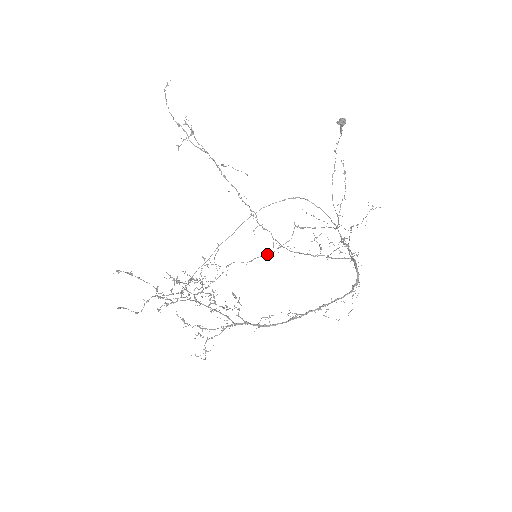
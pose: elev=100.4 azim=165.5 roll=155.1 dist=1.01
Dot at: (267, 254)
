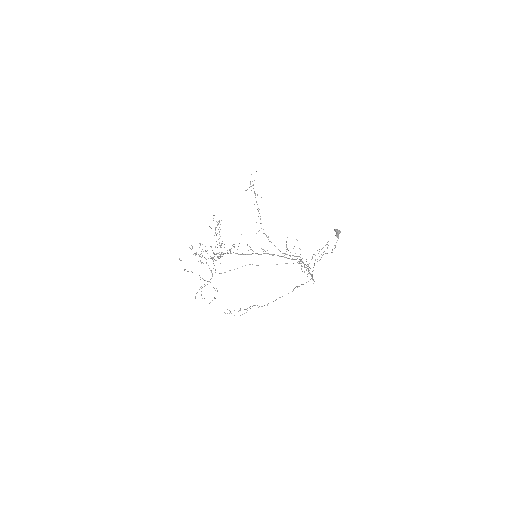
Dot at: (273, 301)
